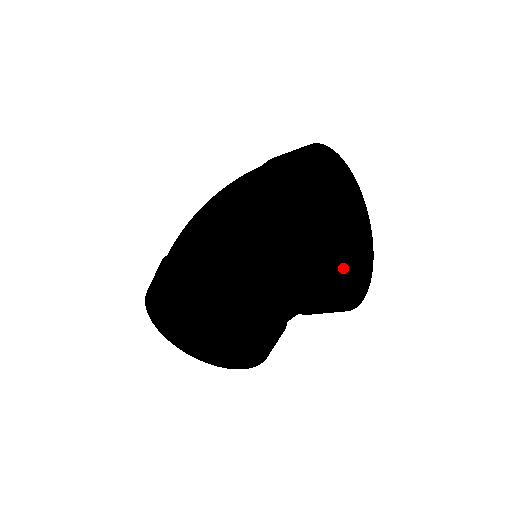
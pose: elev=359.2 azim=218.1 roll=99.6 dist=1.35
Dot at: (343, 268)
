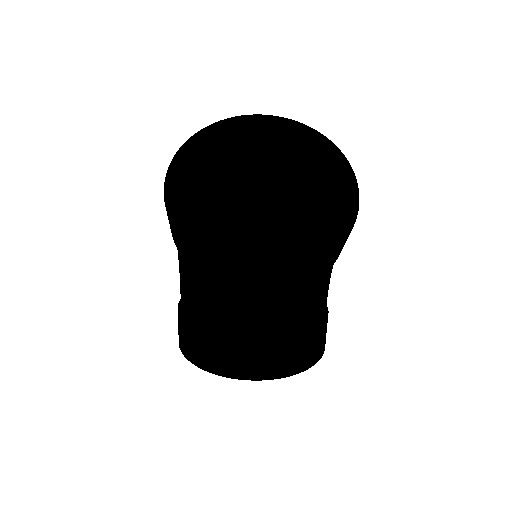
Dot at: occluded
